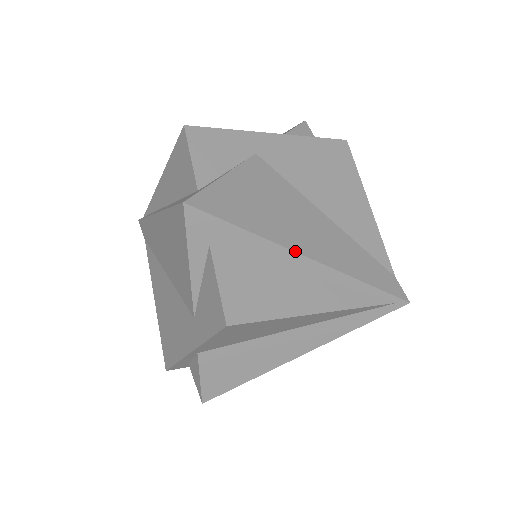
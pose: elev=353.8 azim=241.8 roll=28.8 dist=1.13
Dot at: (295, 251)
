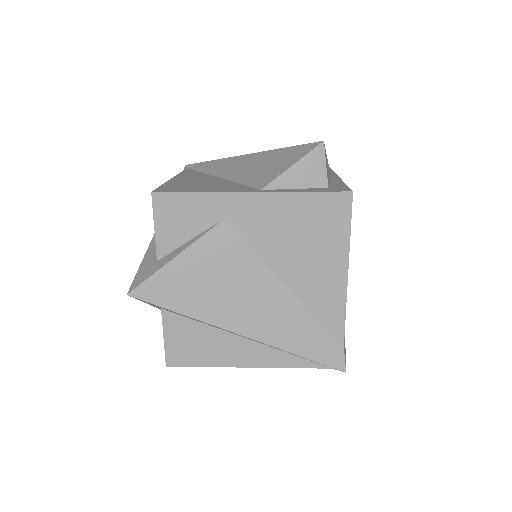
Dot at: (228, 330)
